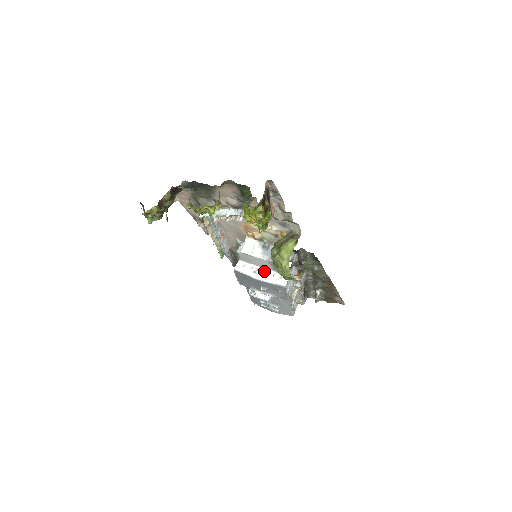
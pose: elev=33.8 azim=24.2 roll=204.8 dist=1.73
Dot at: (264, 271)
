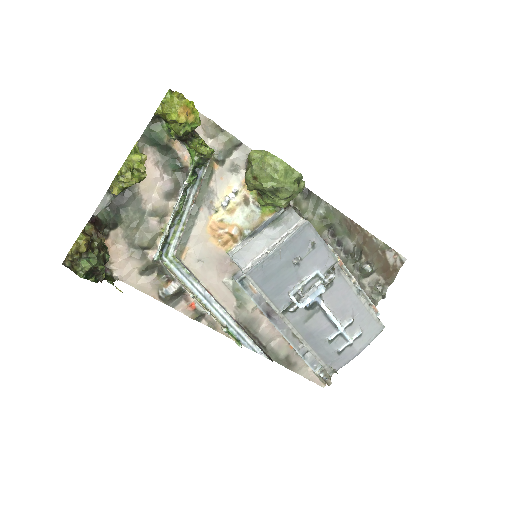
Dot at: (275, 244)
